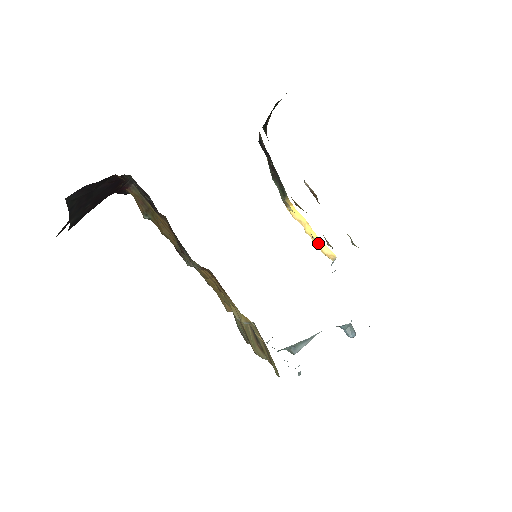
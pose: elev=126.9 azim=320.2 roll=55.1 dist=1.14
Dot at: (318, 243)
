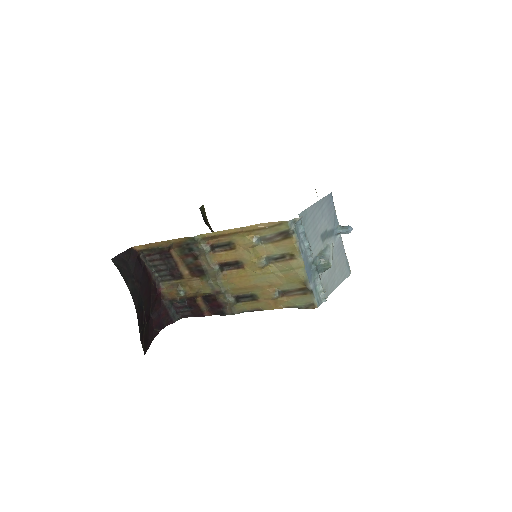
Dot at: occluded
